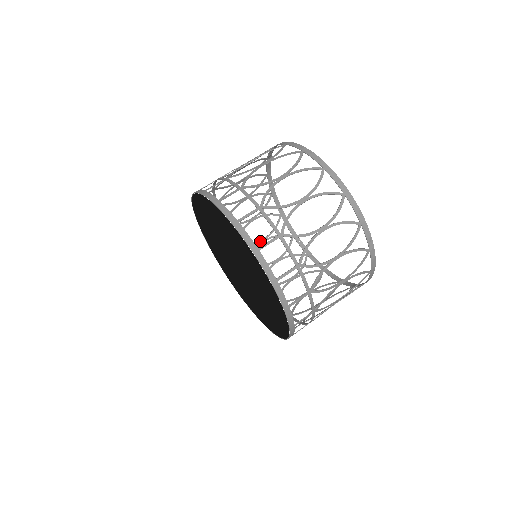
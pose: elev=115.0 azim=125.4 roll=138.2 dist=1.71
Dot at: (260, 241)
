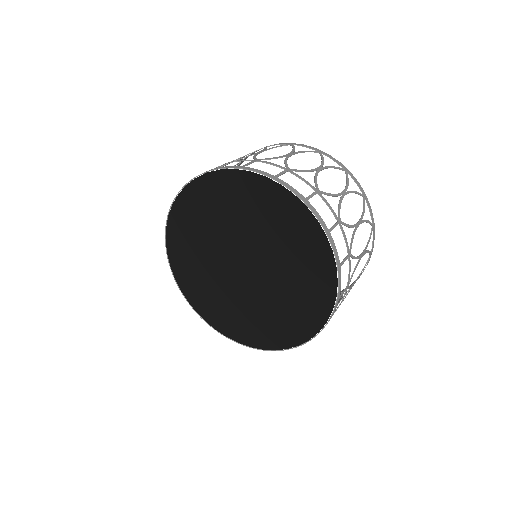
Dot at: occluded
